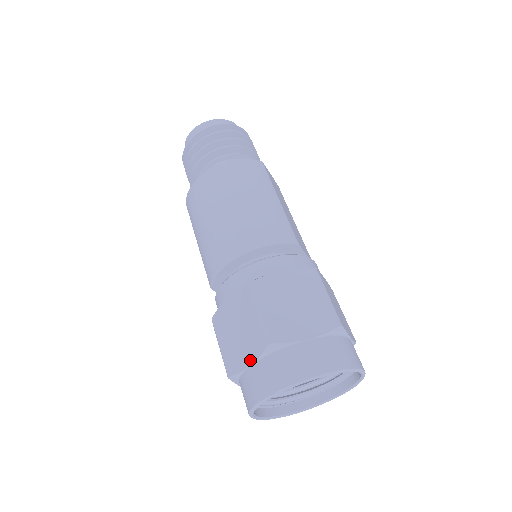
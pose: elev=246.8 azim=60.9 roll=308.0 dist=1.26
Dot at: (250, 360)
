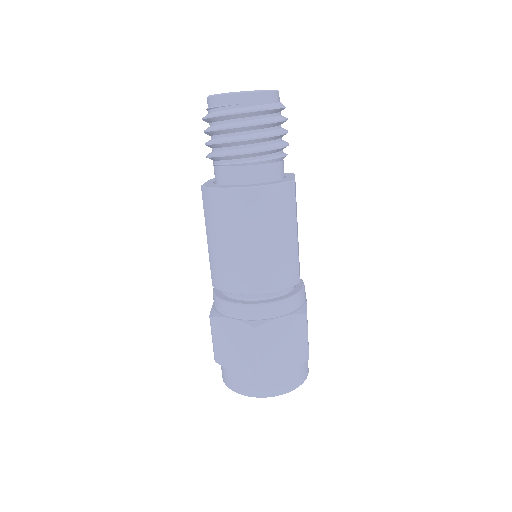
Dot at: (239, 370)
